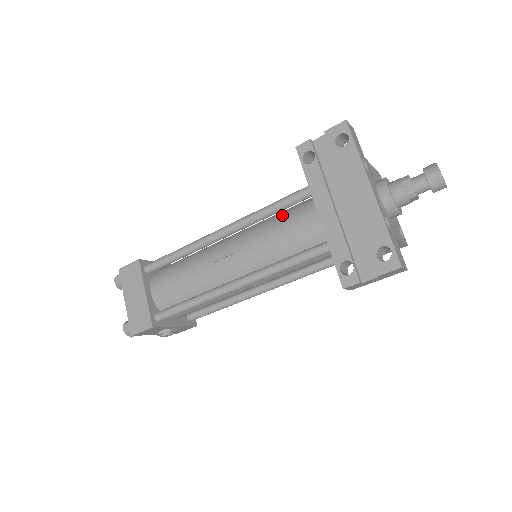
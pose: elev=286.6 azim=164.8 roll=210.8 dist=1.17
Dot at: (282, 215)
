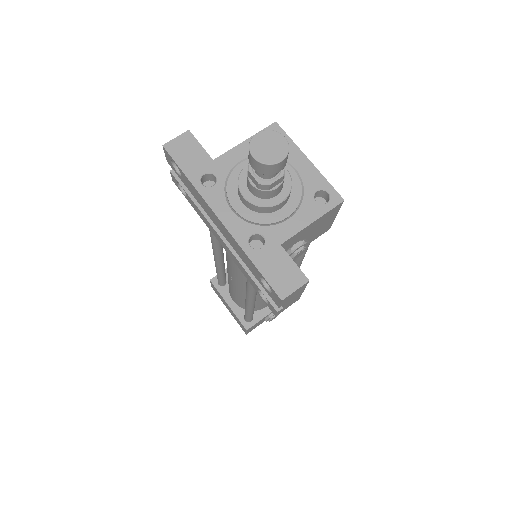
Dot at: occluded
